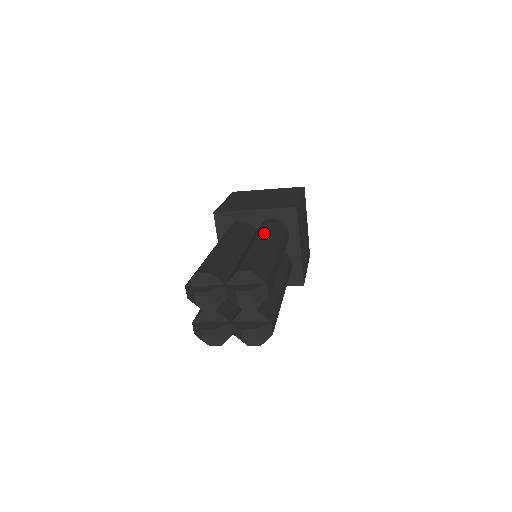
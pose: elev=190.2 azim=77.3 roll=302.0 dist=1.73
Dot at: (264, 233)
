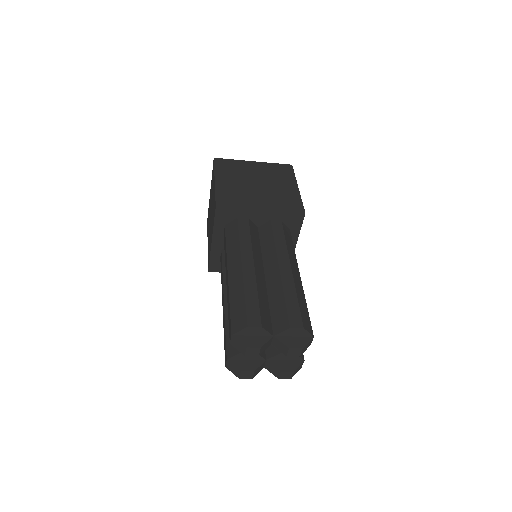
Dot at: (283, 251)
